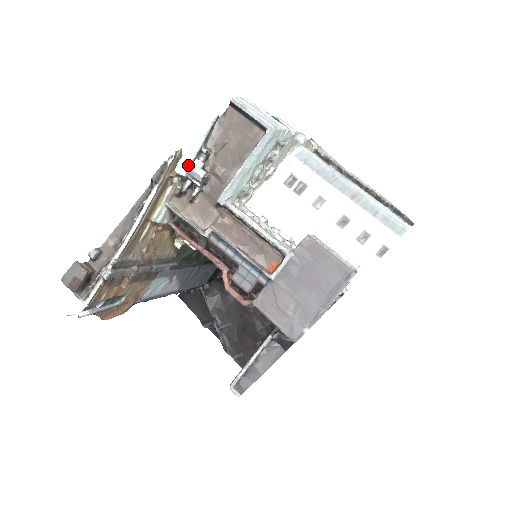
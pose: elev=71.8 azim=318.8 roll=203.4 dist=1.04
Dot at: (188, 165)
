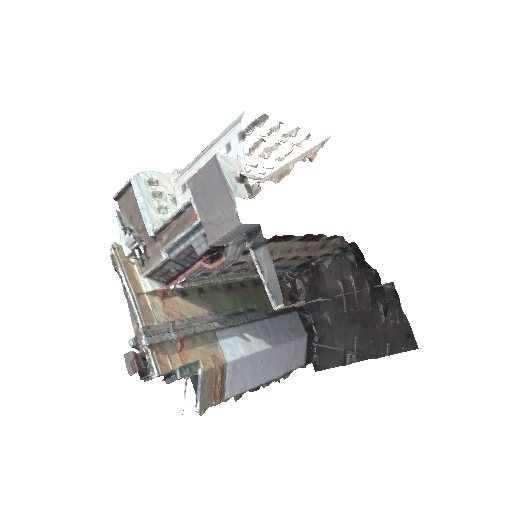
Dot at: (127, 245)
